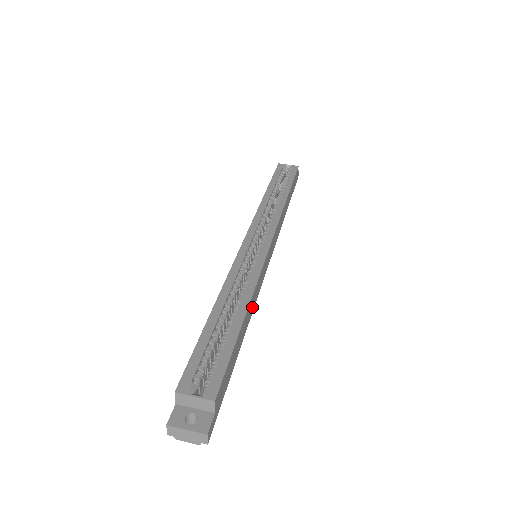
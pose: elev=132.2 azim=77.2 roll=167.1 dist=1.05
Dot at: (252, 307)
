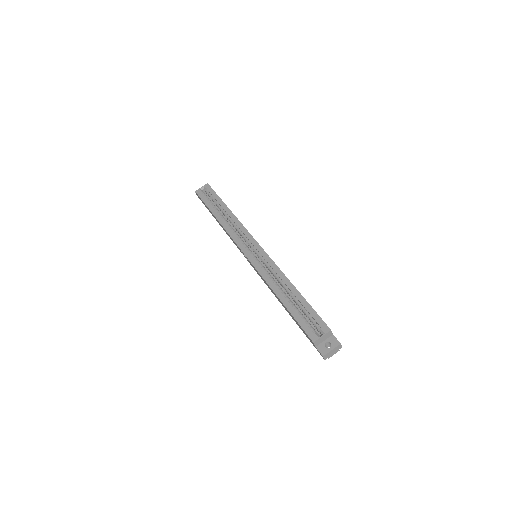
Dot at: occluded
